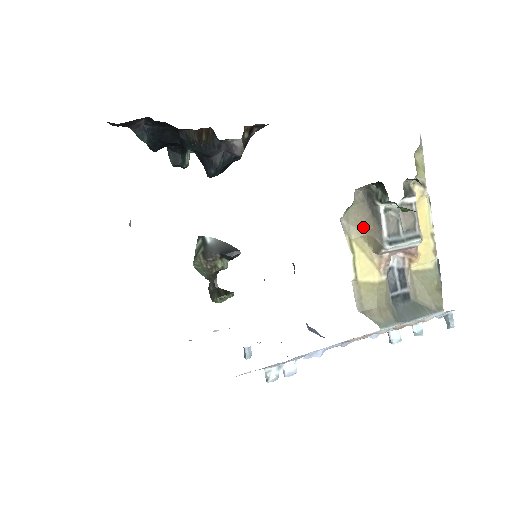
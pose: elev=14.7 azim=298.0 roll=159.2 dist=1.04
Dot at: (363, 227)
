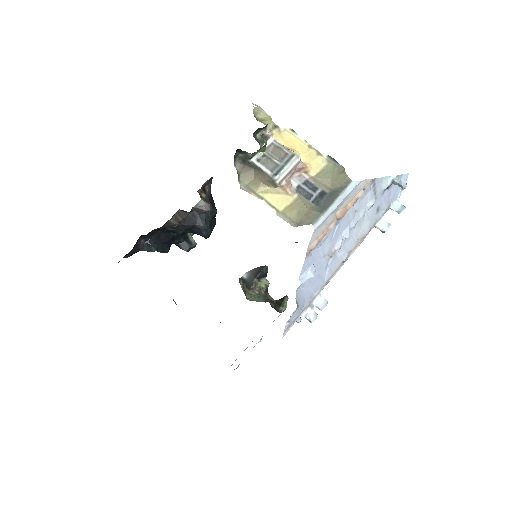
Dot at: (256, 180)
